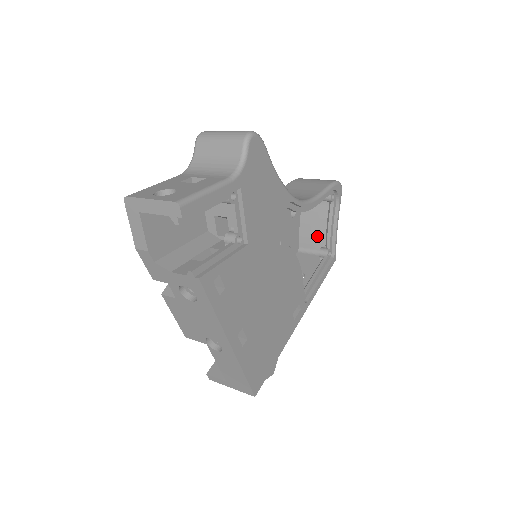
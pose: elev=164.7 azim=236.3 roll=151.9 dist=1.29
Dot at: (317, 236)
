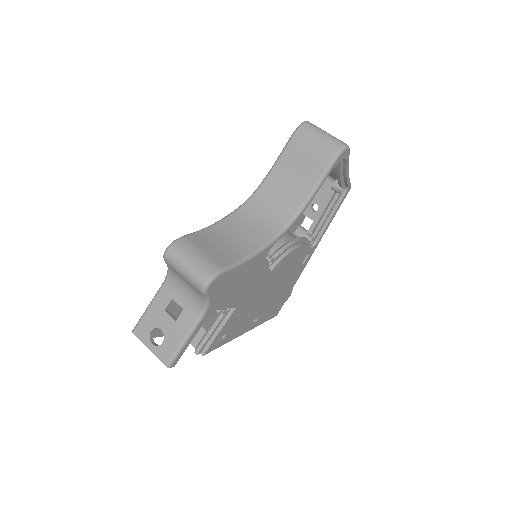
Dot at: occluded
